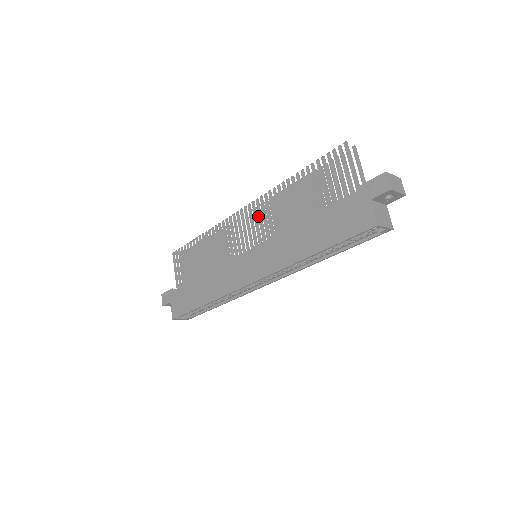
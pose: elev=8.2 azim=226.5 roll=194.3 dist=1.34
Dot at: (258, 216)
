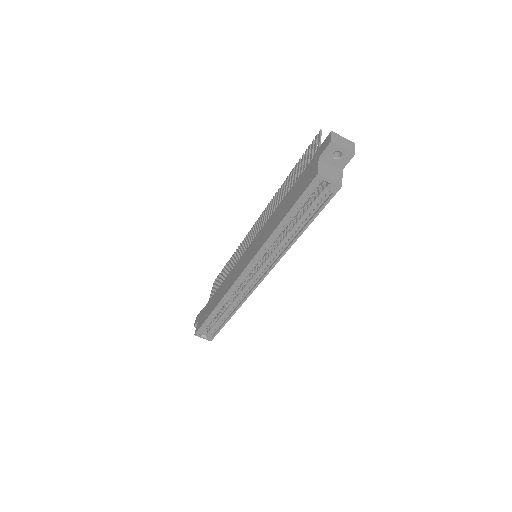
Dot at: occluded
